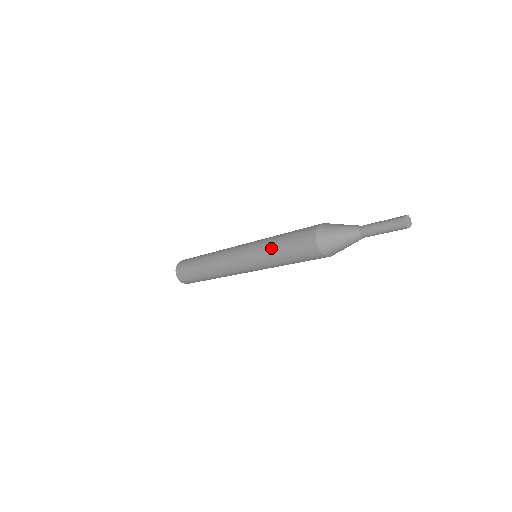
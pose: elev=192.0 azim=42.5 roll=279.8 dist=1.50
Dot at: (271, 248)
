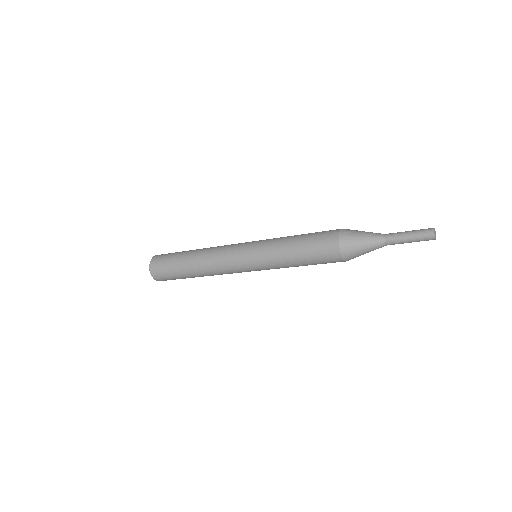
Dot at: (285, 260)
